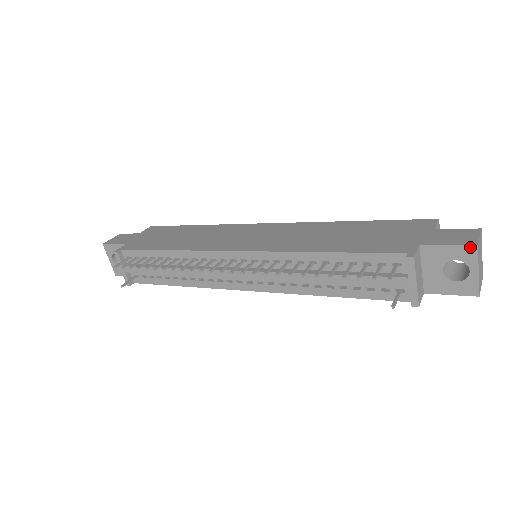
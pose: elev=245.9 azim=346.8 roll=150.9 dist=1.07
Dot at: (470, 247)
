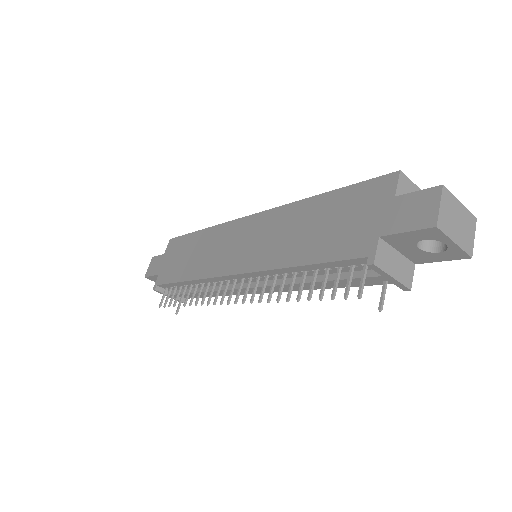
Dot at: (430, 229)
